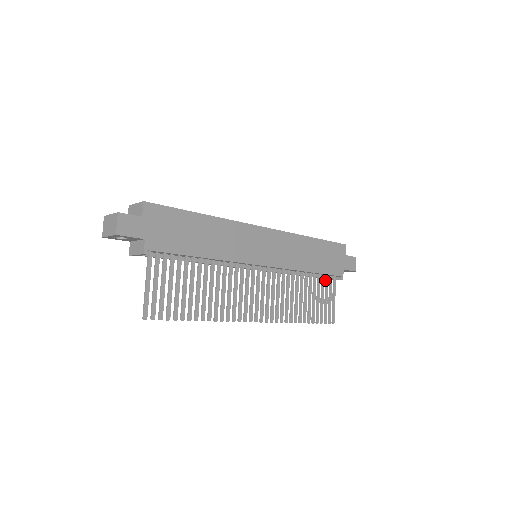
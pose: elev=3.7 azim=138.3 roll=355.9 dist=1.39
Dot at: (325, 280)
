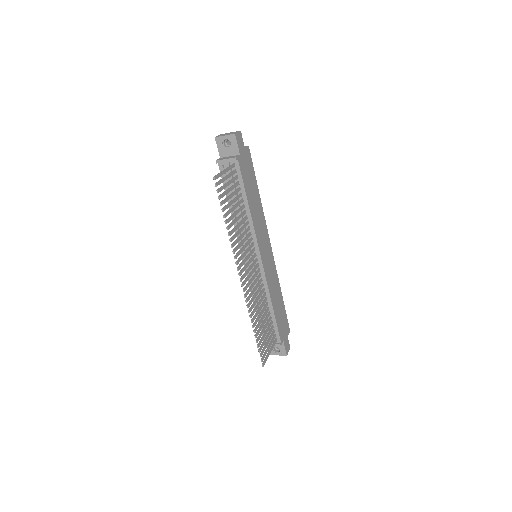
Dot at: (272, 332)
